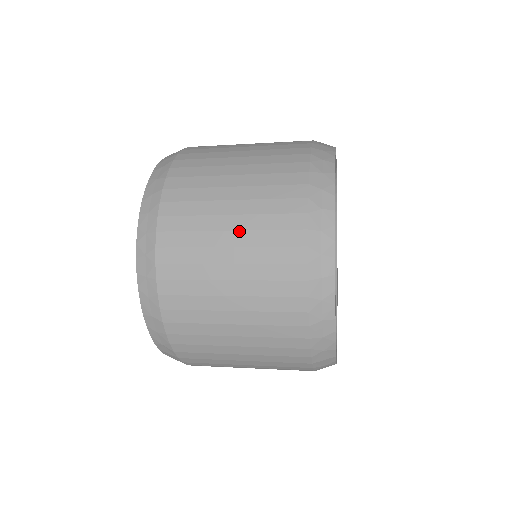
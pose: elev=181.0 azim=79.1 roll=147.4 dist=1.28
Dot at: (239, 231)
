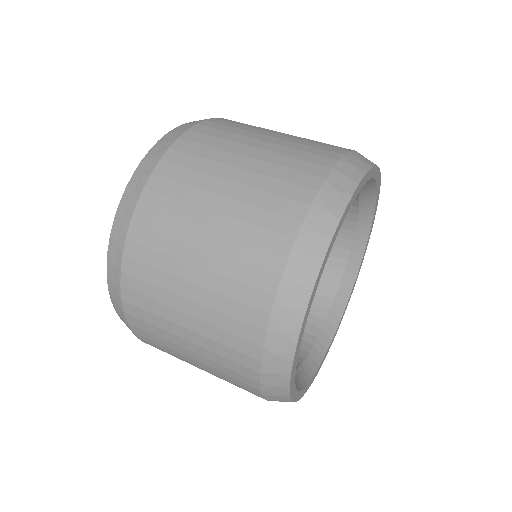
Dot at: occluded
